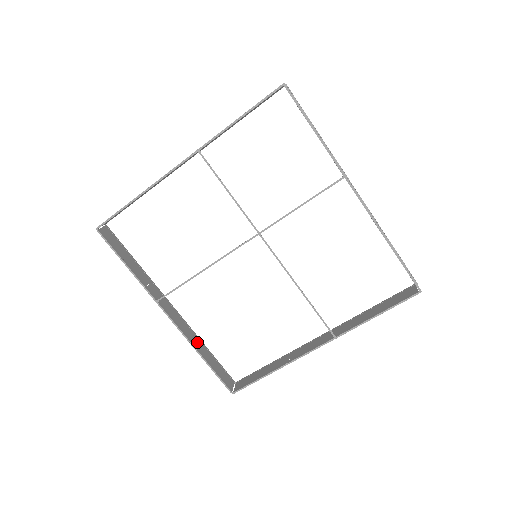
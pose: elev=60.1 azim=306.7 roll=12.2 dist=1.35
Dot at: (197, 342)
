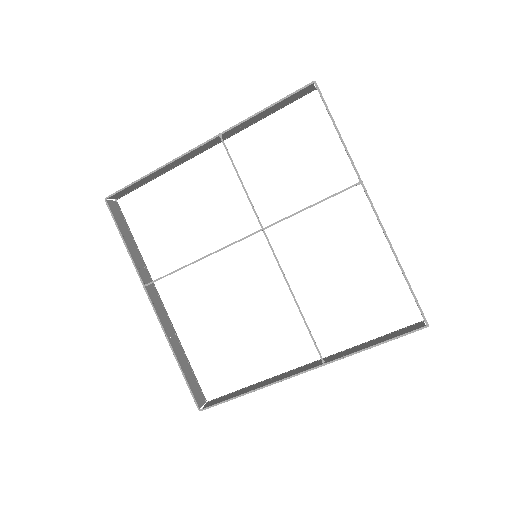
Dot at: (176, 343)
